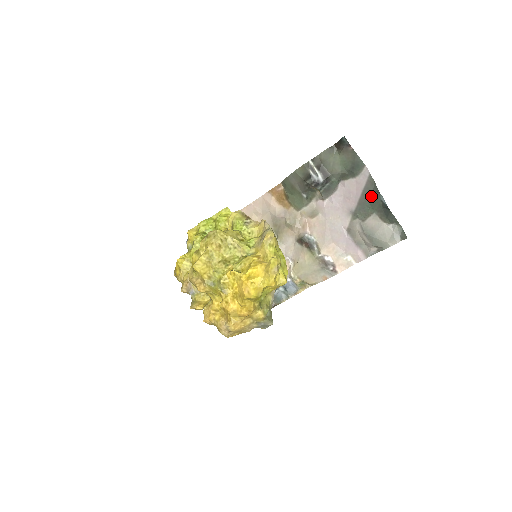
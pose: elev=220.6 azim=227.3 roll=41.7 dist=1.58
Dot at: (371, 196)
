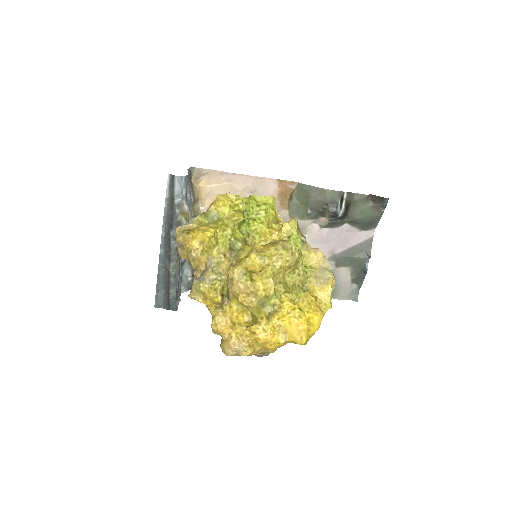
Dot at: (360, 254)
